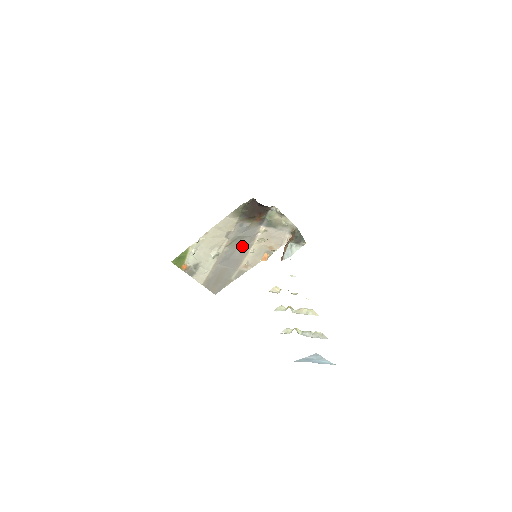
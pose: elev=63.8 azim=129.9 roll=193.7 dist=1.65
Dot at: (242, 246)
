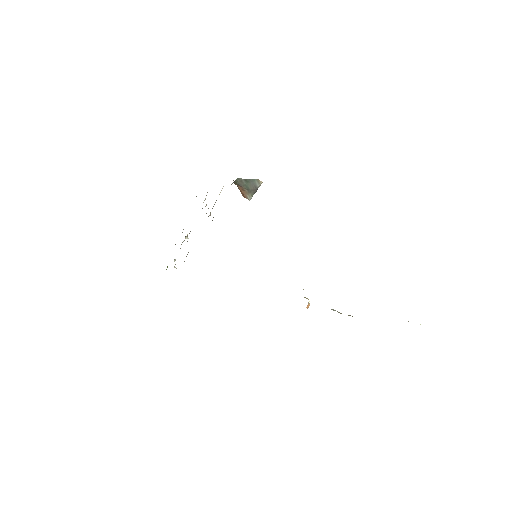
Dot at: occluded
